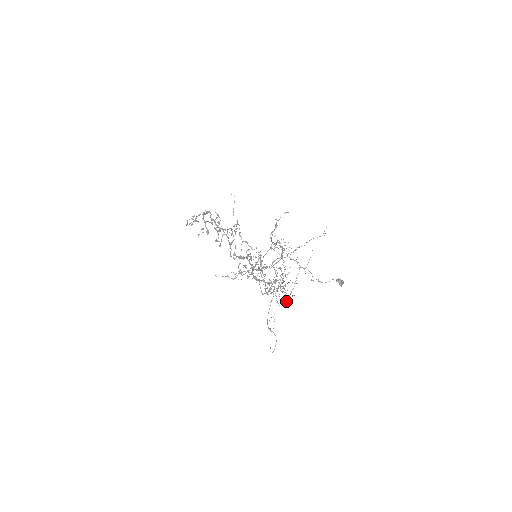
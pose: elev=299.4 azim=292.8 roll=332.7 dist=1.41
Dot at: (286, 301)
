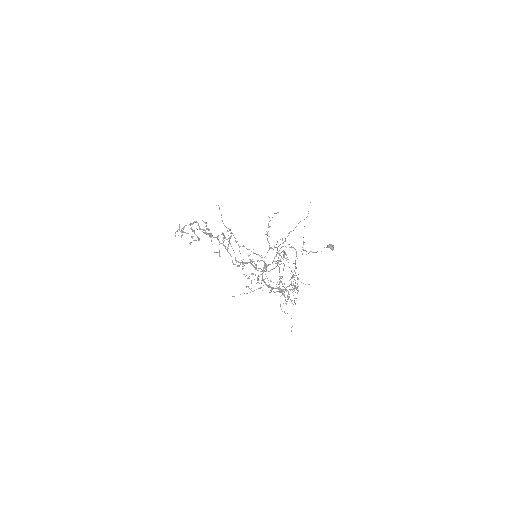
Dot at: occluded
